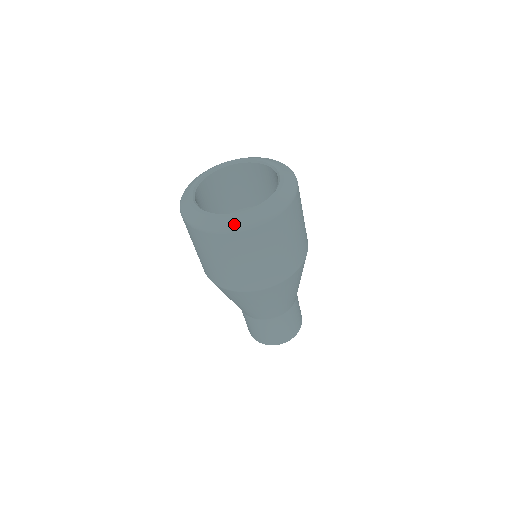
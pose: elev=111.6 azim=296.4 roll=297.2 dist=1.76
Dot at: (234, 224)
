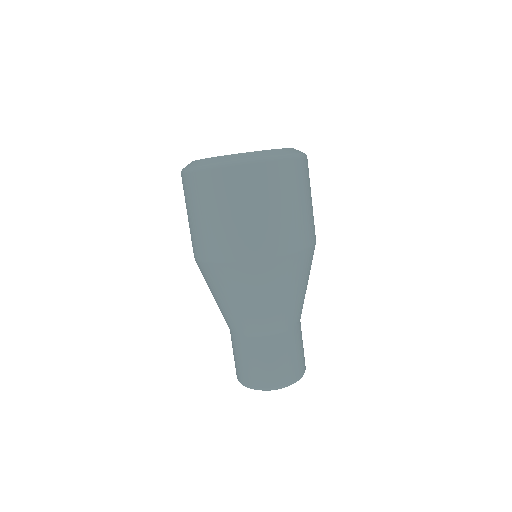
Dot at: (226, 159)
